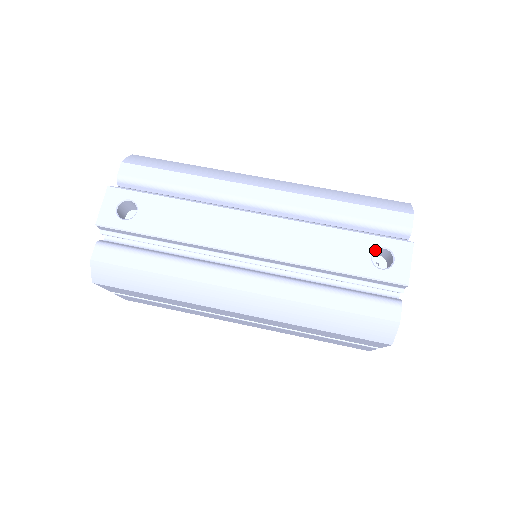
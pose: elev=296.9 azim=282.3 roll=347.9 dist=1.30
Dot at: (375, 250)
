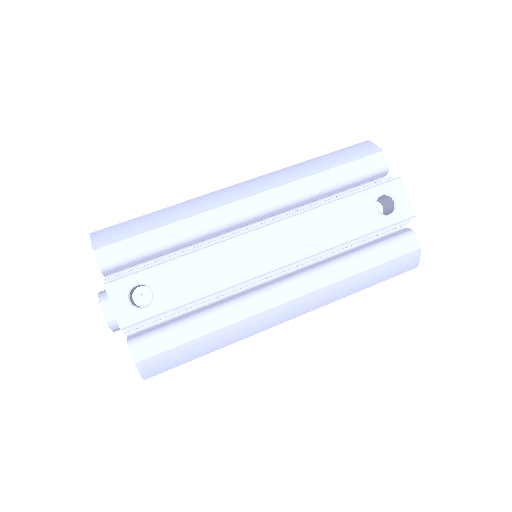
Dot at: (376, 201)
